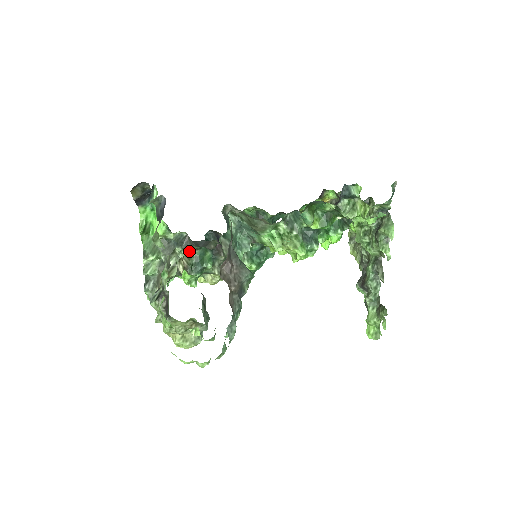
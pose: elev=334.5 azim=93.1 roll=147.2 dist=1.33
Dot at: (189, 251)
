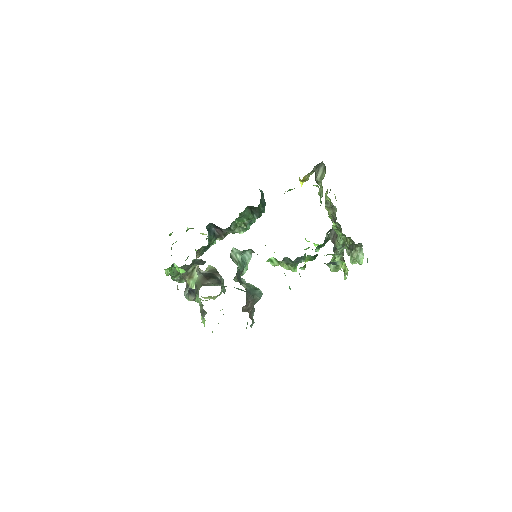
Dot at: occluded
